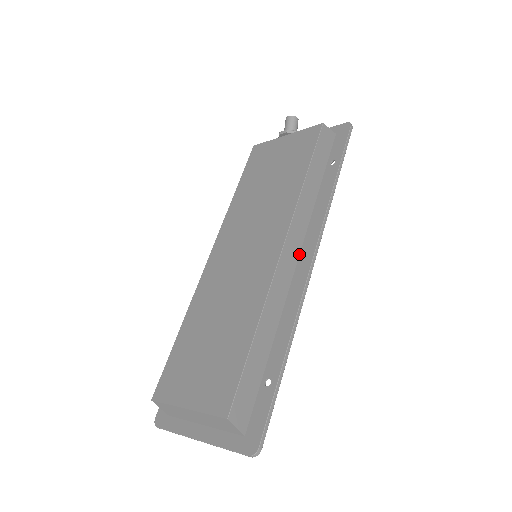
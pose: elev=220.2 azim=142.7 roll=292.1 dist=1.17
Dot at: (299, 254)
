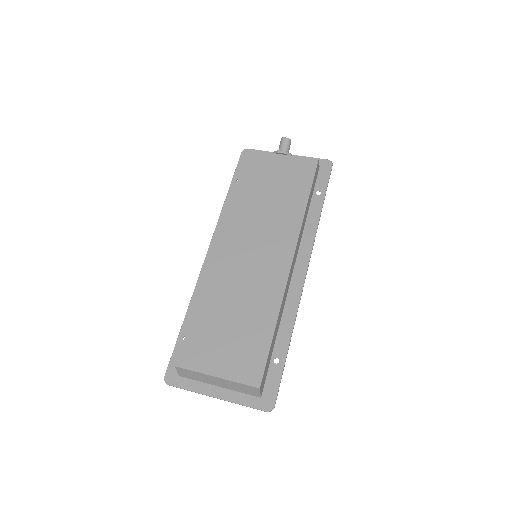
Dot at: (294, 264)
